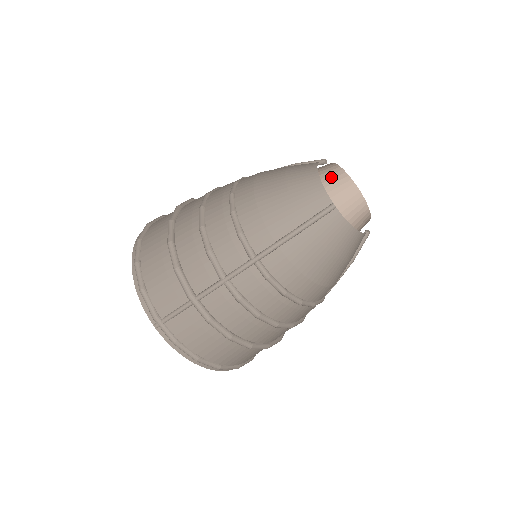
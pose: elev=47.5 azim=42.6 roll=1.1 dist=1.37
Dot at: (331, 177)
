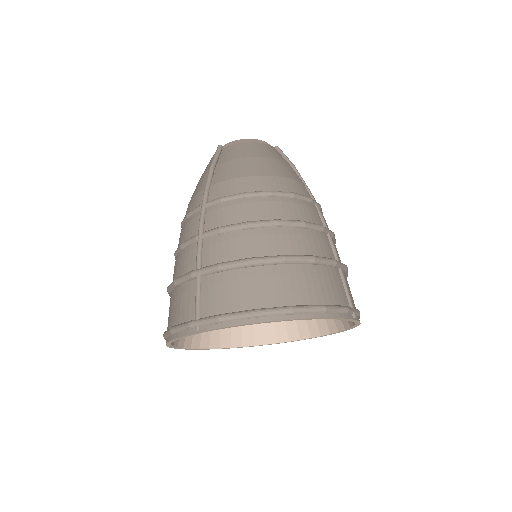
Dot at: occluded
